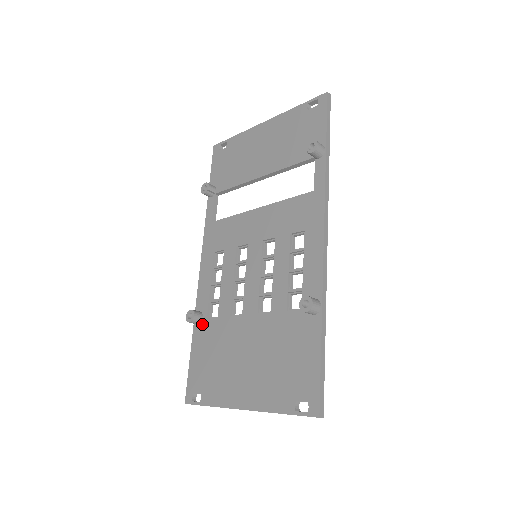
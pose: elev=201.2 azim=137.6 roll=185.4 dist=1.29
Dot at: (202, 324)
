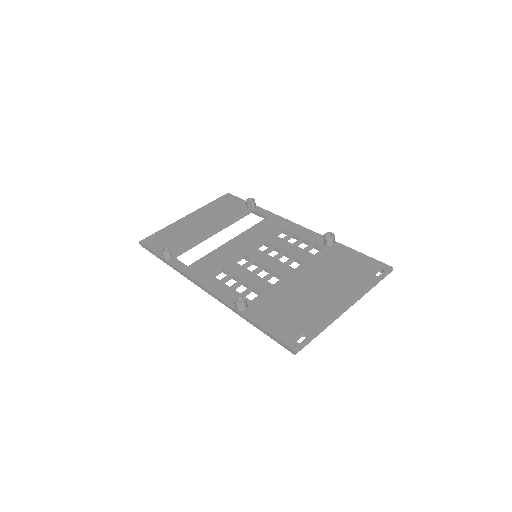
Dot at: (250, 306)
